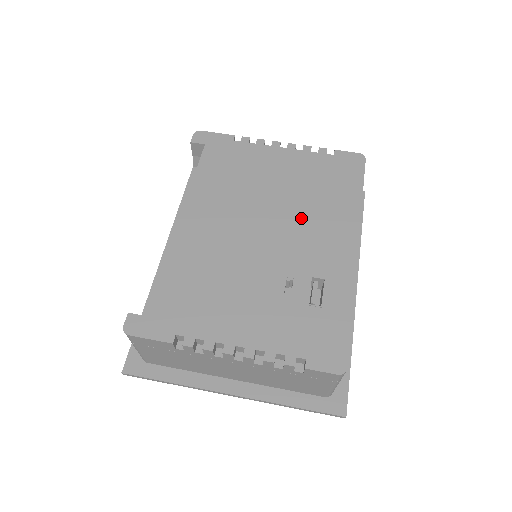
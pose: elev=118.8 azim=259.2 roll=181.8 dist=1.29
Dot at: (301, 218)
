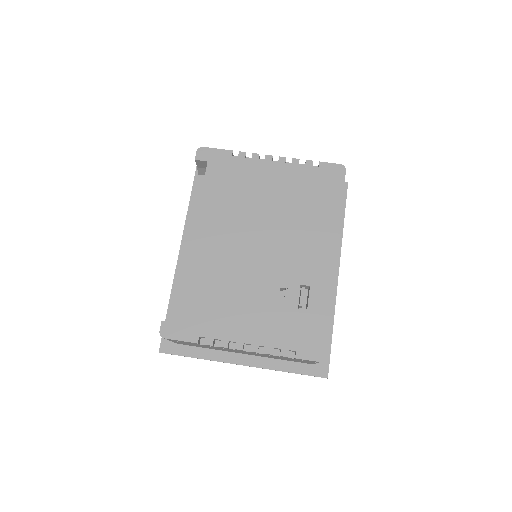
Dot at: (291, 231)
